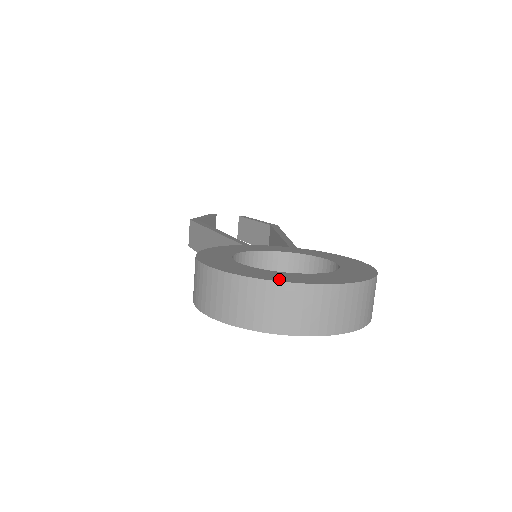
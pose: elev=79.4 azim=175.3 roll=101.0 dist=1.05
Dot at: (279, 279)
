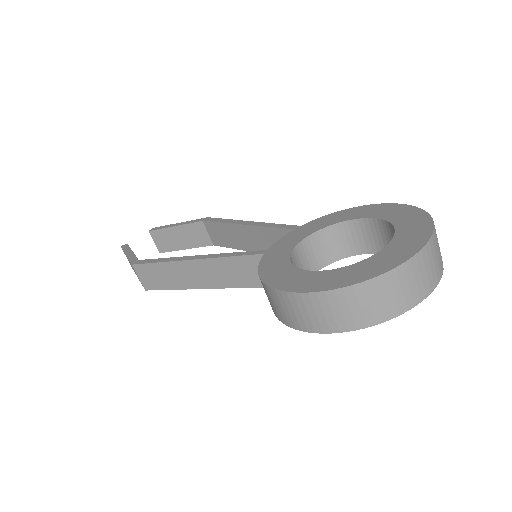
Dot at: (399, 260)
